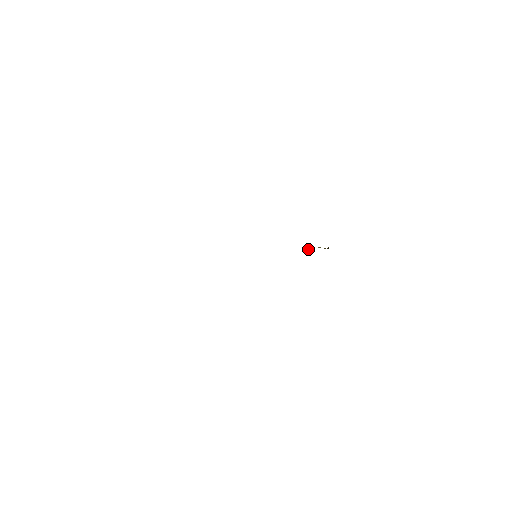
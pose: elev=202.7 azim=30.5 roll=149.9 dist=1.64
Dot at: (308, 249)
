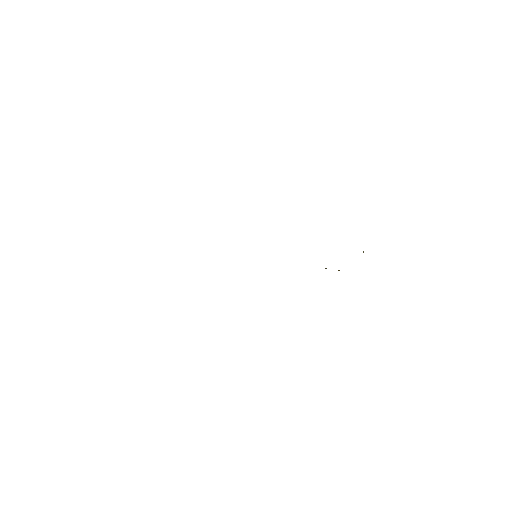
Dot at: occluded
